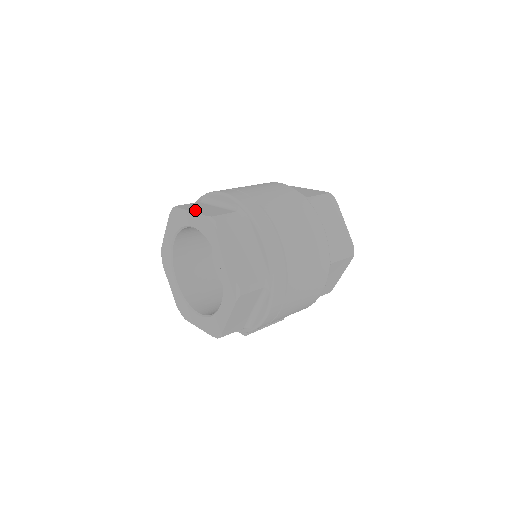
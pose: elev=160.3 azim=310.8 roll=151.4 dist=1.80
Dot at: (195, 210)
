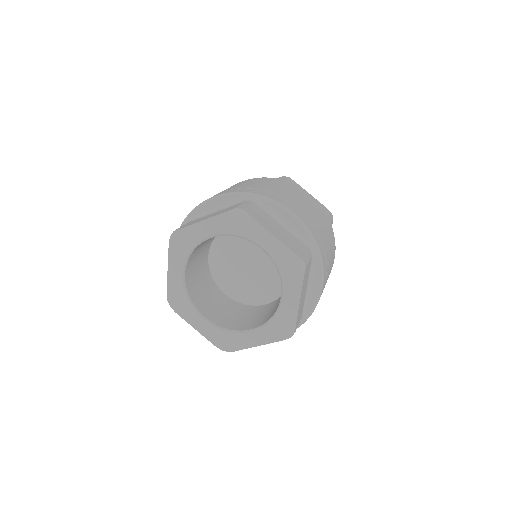
Dot at: (274, 233)
